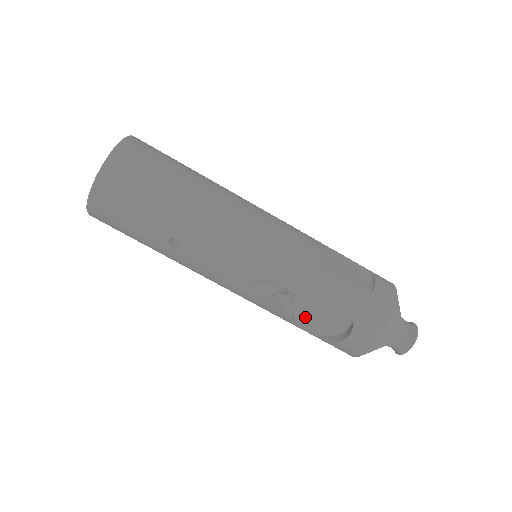
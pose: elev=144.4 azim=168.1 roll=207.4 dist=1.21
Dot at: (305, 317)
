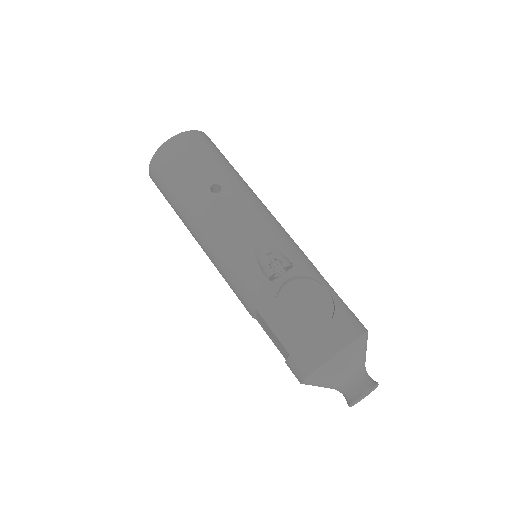
Dot at: (286, 304)
